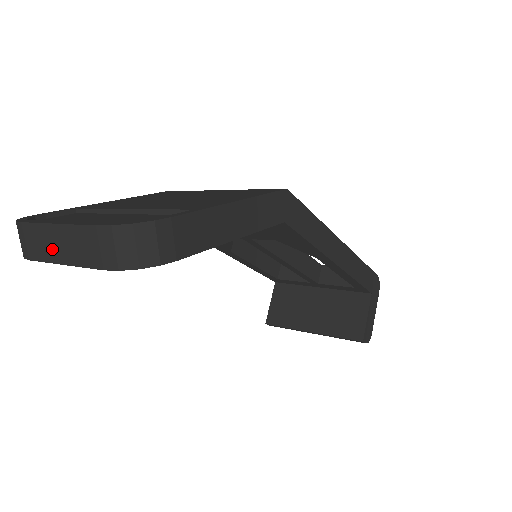
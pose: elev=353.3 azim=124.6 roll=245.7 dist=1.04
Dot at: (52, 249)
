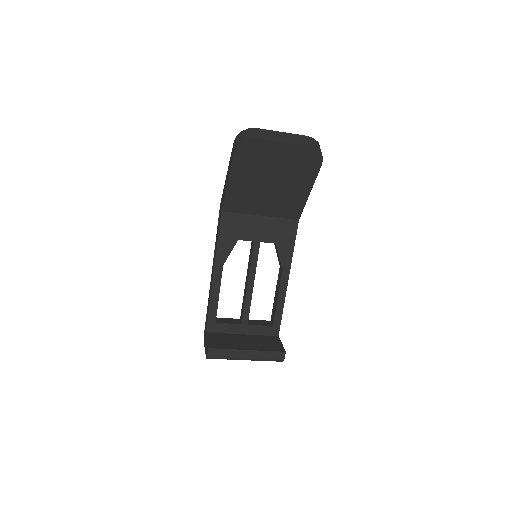
Dot at: (278, 137)
